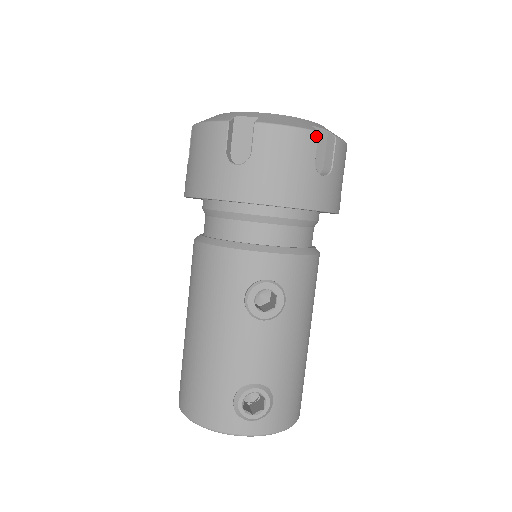
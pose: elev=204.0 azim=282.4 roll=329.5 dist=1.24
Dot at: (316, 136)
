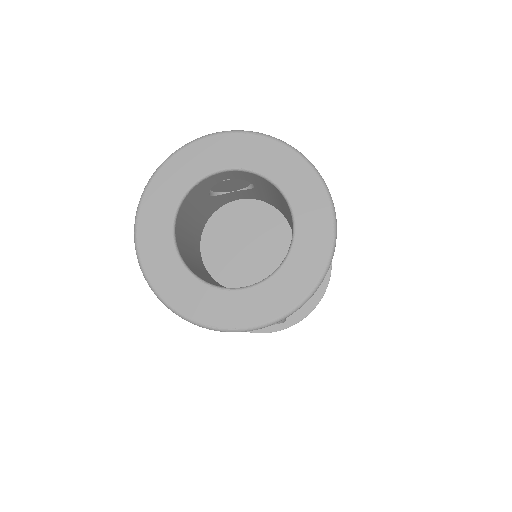
Dot at: occluded
